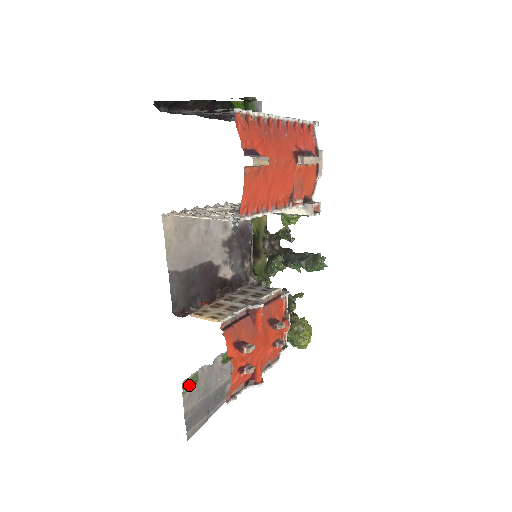
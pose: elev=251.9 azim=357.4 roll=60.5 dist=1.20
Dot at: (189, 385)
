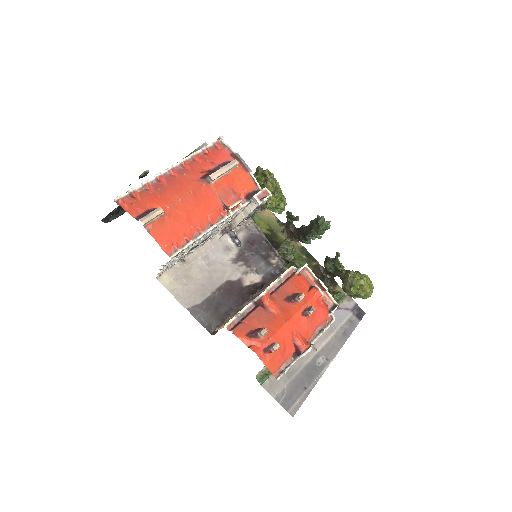
Dot at: (263, 376)
